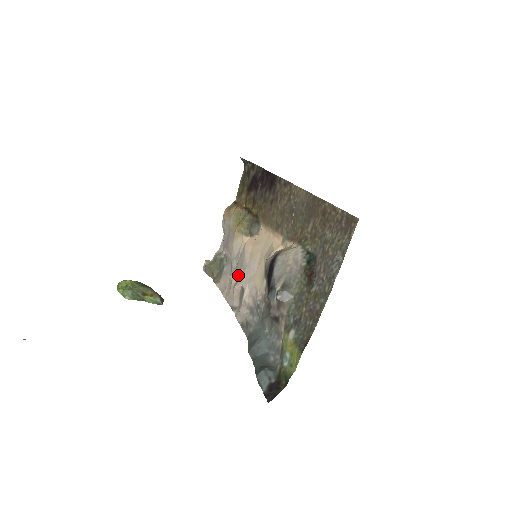
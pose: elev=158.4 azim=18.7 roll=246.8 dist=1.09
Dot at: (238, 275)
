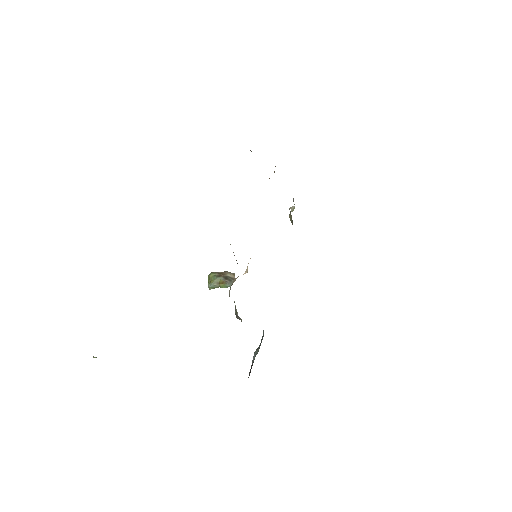
Dot at: occluded
